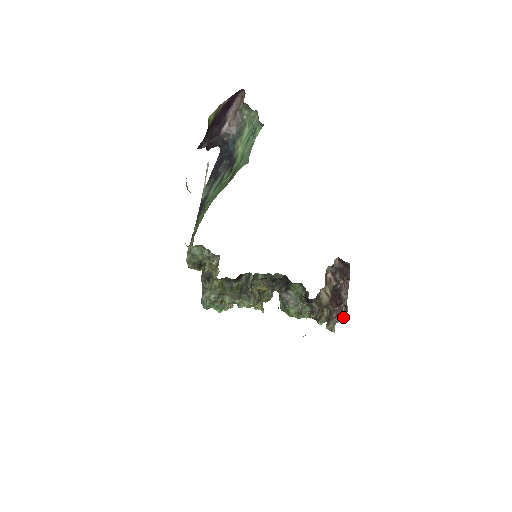
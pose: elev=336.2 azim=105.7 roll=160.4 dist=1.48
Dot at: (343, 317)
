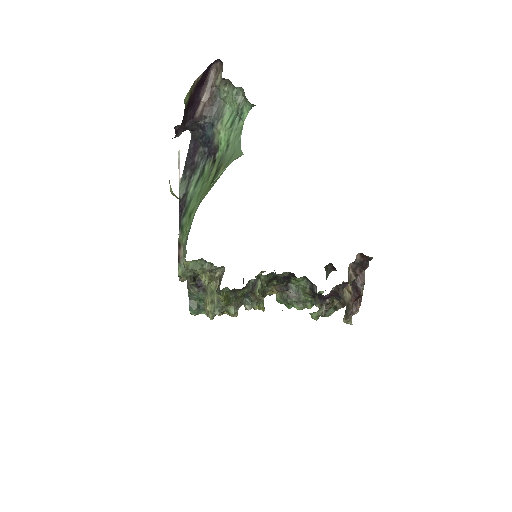
Dot at: occluded
